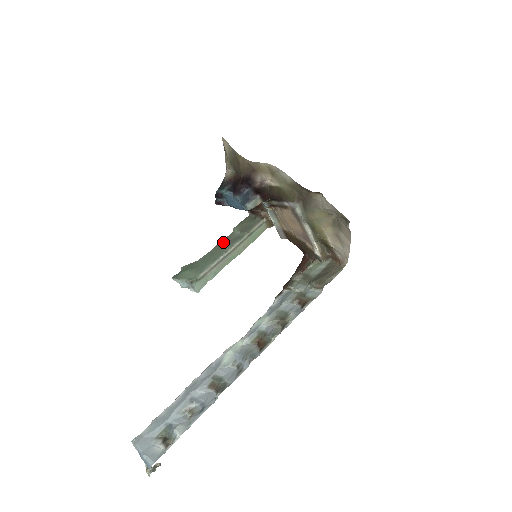
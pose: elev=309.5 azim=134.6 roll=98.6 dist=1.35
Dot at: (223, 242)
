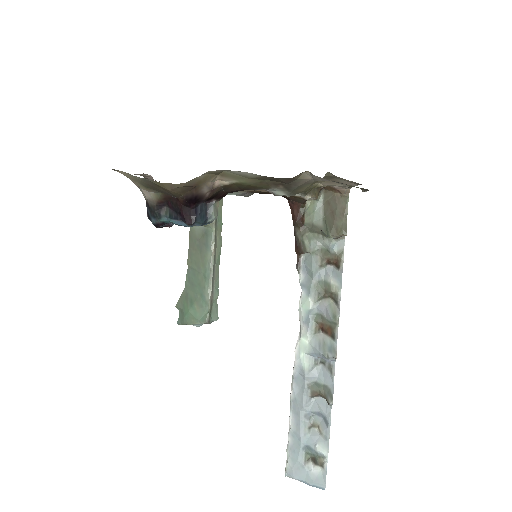
Dot at: (192, 248)
